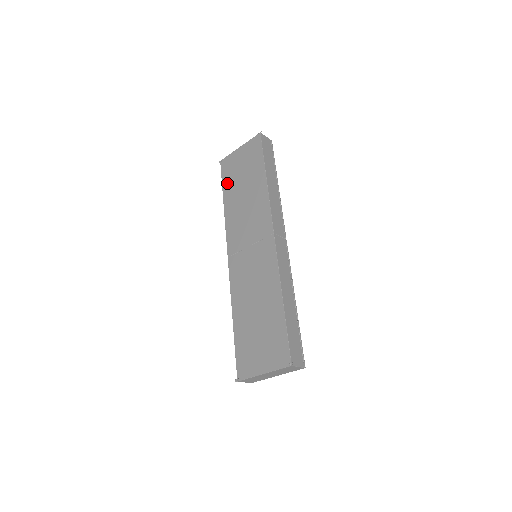
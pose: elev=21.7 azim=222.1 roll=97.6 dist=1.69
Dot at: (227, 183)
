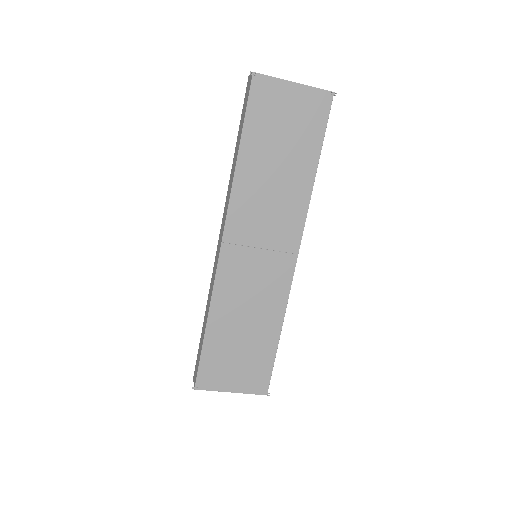
Dot at: (255, 126)
